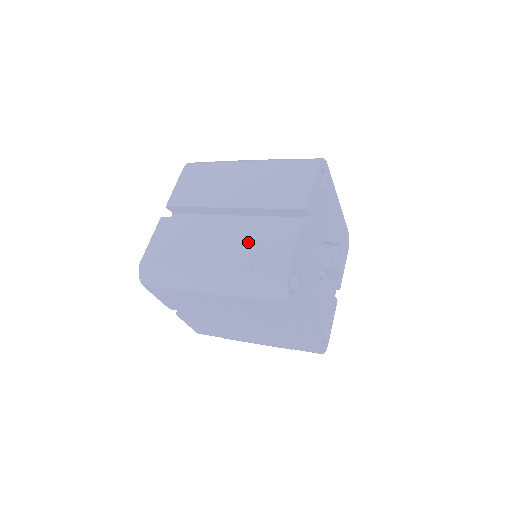
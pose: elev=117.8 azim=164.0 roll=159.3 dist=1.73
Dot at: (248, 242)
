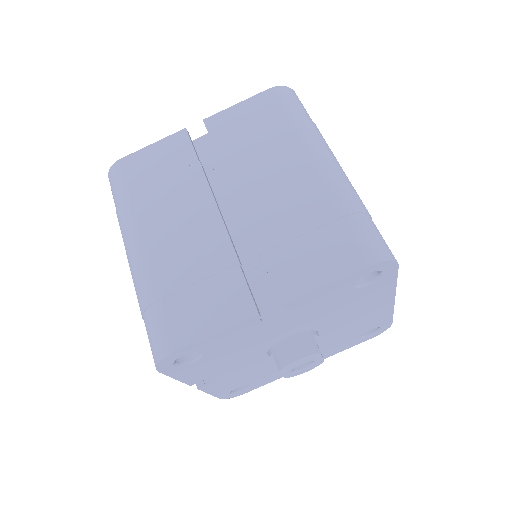
Dot at: (196, 265)
